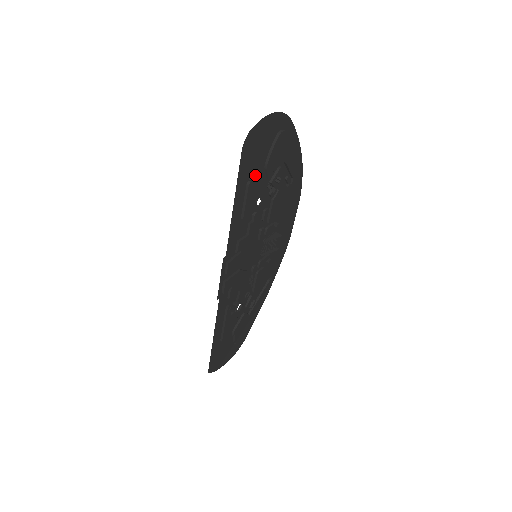
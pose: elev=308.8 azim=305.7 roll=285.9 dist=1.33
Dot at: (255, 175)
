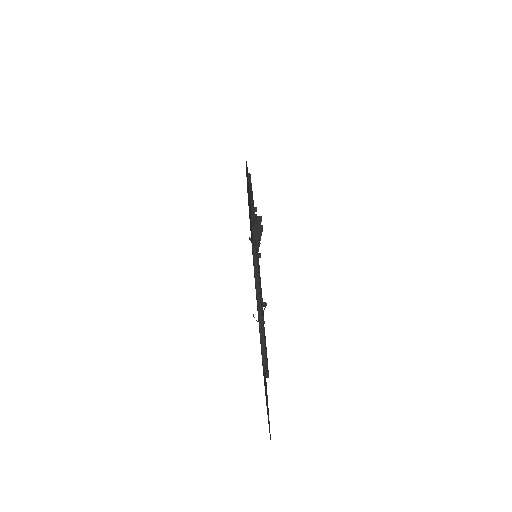
Dot at: occluded
